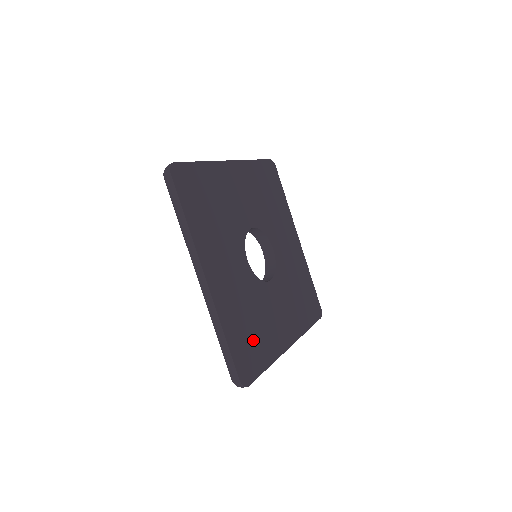
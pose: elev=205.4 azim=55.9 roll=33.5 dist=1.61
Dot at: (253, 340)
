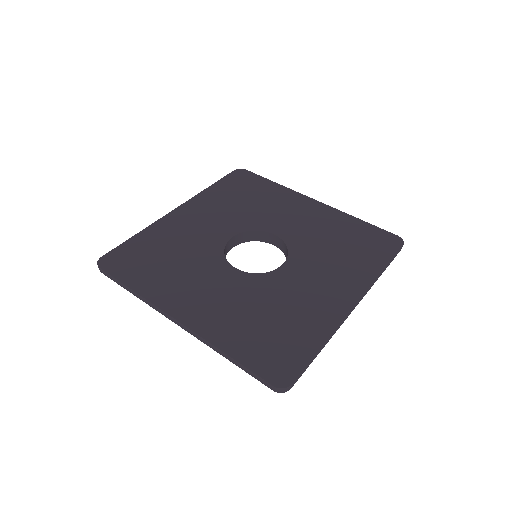
Dot at: (279, 334)
